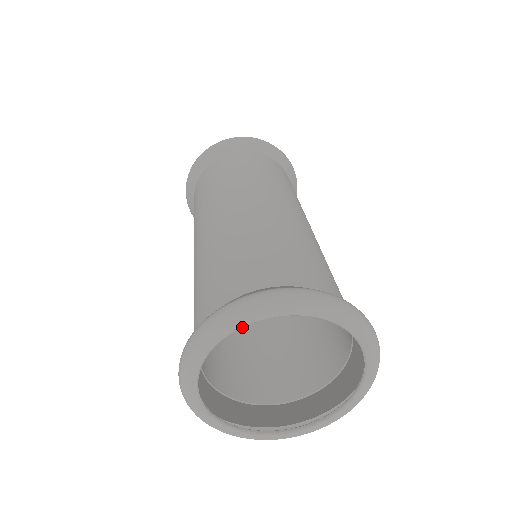
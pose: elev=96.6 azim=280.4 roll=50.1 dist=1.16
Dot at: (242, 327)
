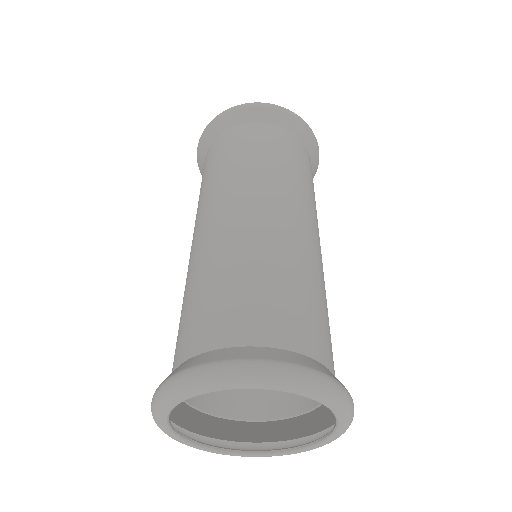
Dot at: occluded
